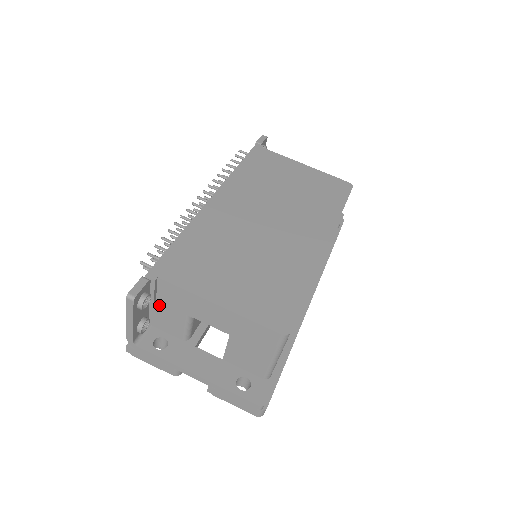
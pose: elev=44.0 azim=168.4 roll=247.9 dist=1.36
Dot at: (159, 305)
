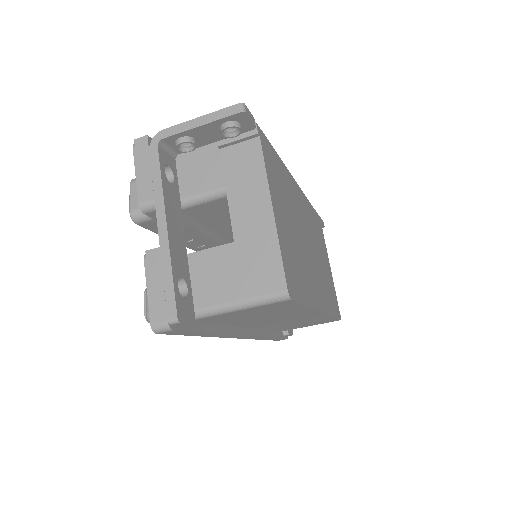
Dot at: (214, 155)
